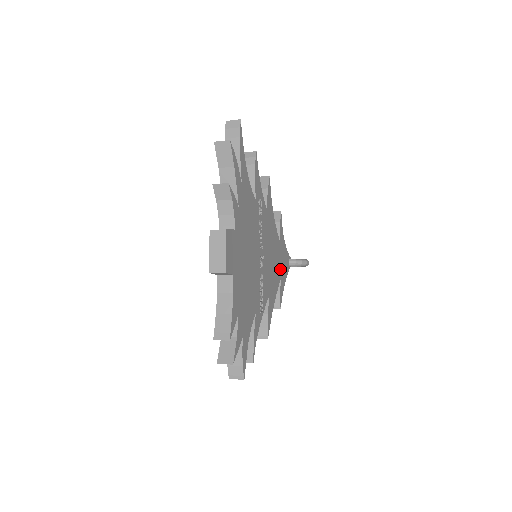
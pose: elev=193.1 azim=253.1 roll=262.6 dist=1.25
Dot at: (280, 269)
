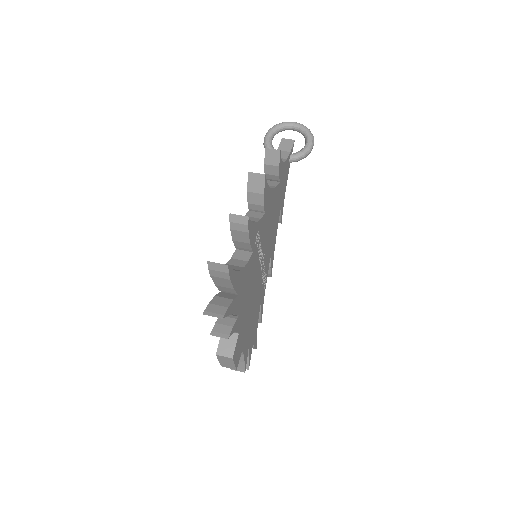
Dot at: (280, 200)
